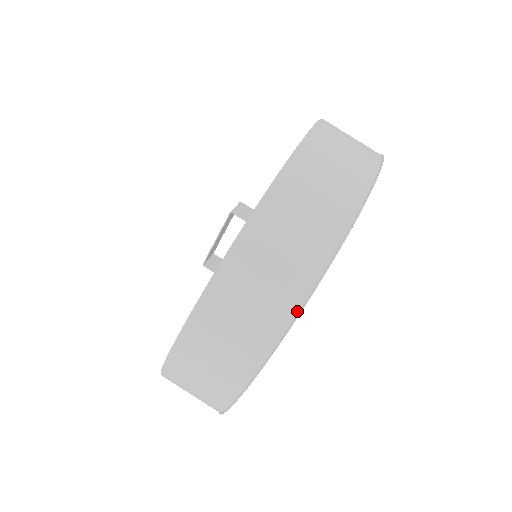
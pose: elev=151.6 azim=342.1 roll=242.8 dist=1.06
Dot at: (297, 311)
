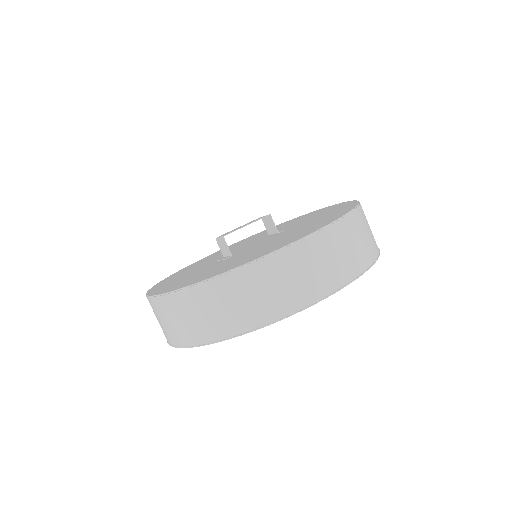
Dot at: (371, 263)
